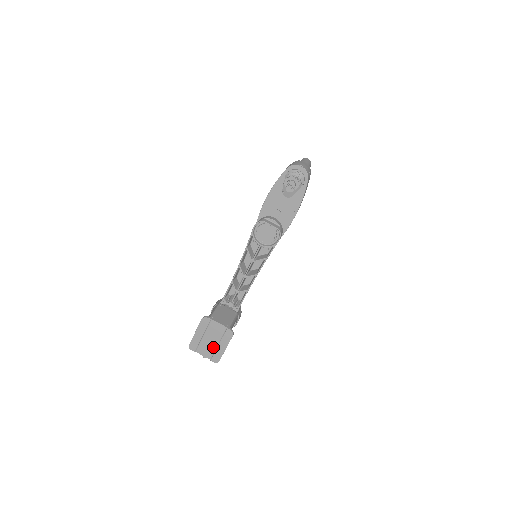
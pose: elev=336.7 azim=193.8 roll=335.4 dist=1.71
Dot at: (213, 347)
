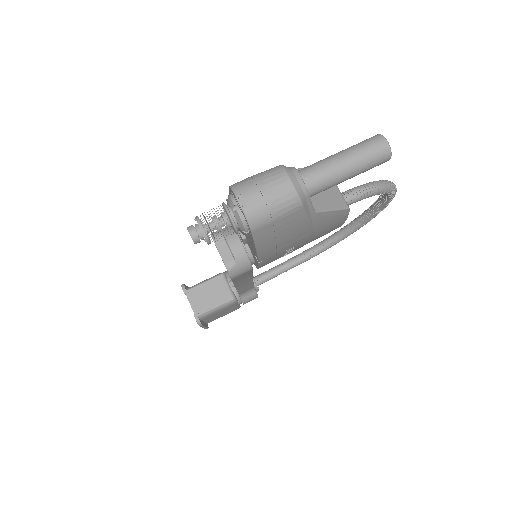
Dot at: occluded
